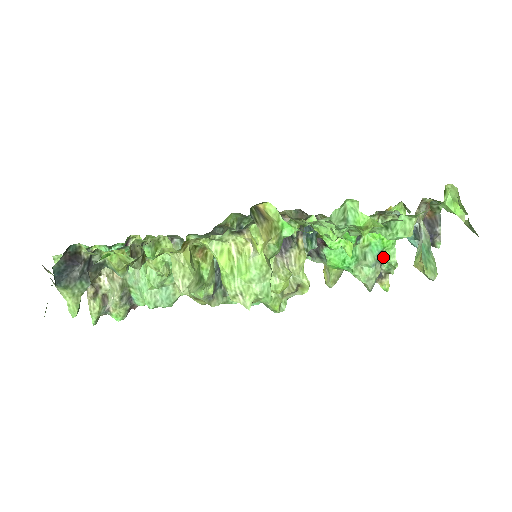
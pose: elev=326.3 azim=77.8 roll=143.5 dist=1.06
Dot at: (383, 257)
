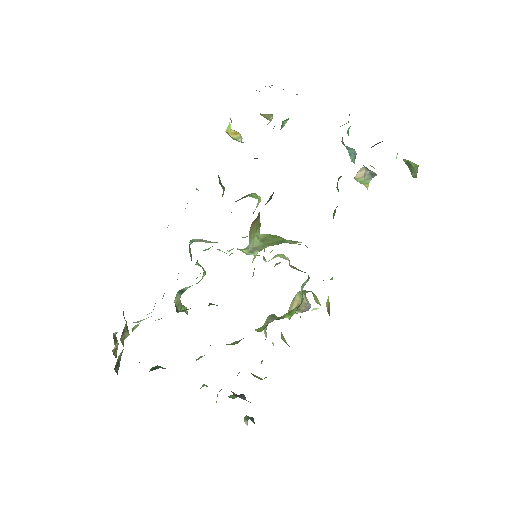
Dot at: occluded
